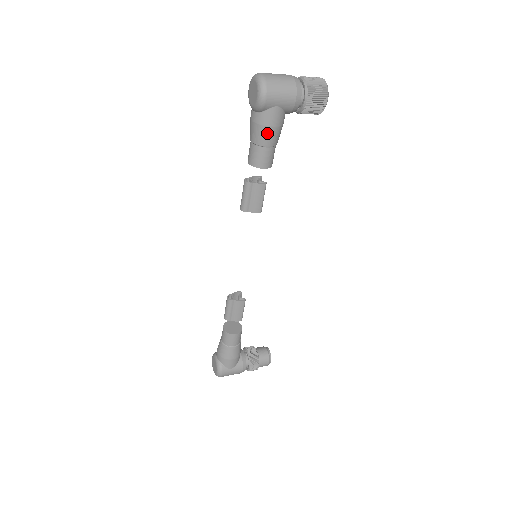
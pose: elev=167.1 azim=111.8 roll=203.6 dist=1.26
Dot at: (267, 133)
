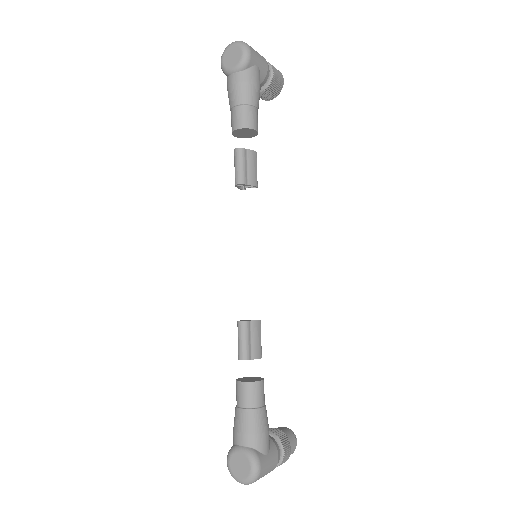
Dot at: (254, 91)
